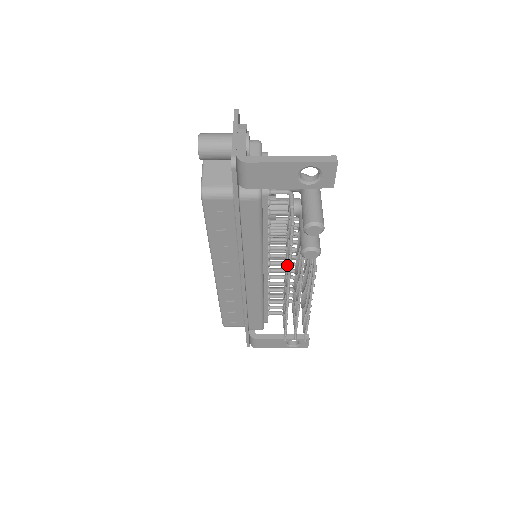
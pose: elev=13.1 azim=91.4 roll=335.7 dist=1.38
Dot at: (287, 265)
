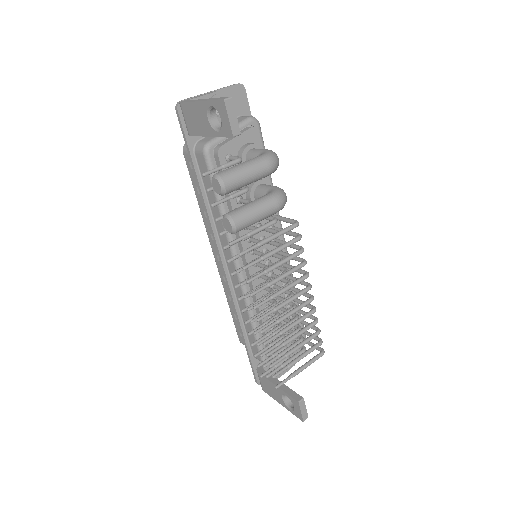
Dot at: occluded
